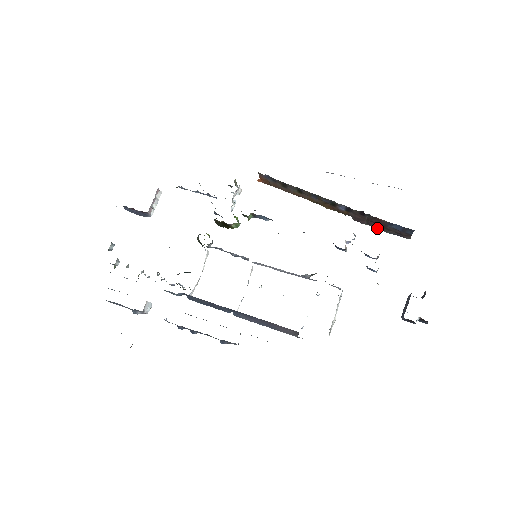
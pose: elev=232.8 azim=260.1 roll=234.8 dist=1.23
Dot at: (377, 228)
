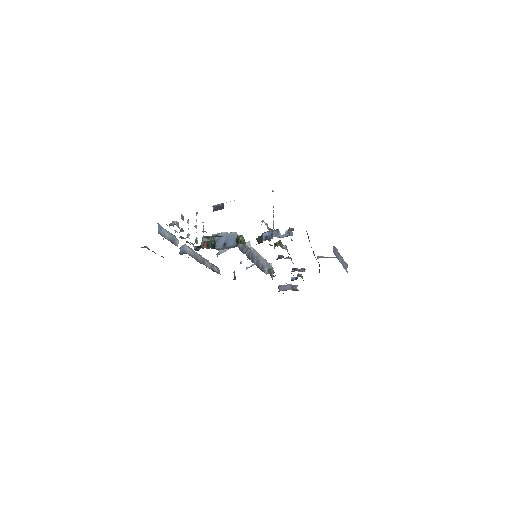
Dot at: occluded
